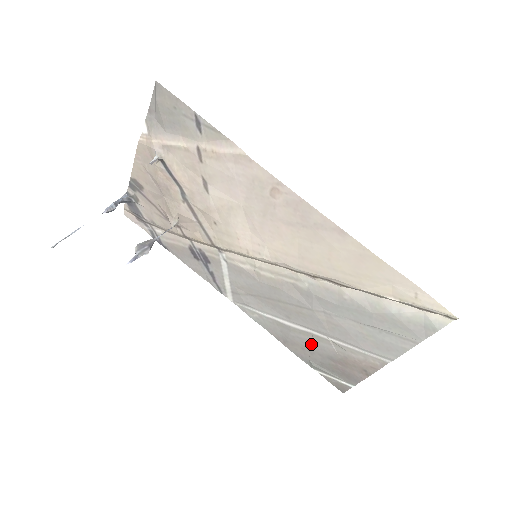
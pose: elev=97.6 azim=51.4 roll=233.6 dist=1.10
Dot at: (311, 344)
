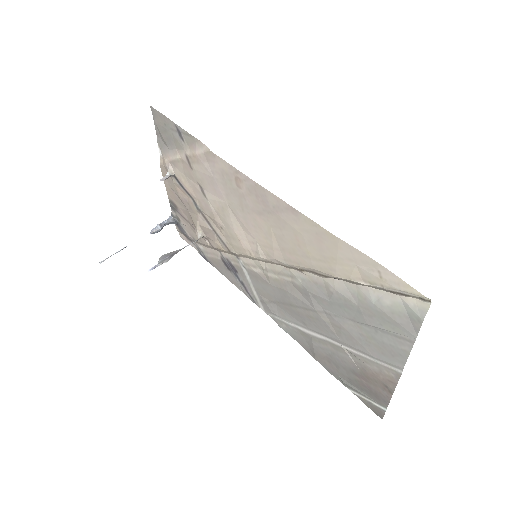
Dot at: (332, 355)
